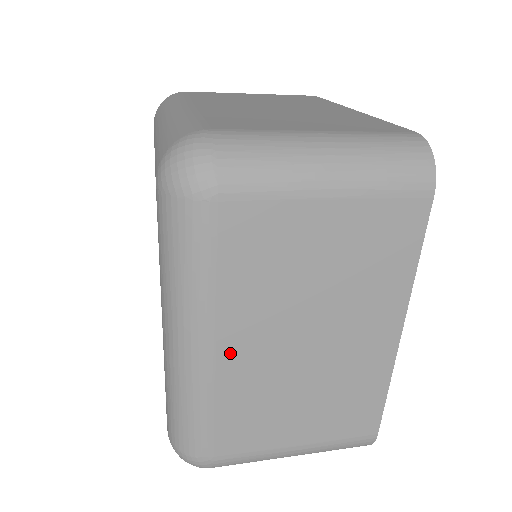
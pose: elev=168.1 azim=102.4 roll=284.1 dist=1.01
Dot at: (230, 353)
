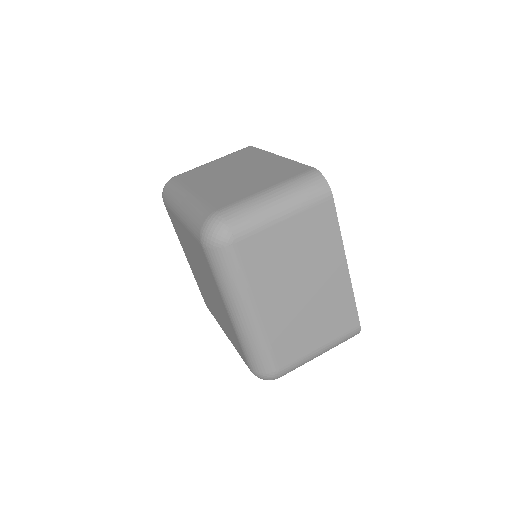
Dot at: occluded
